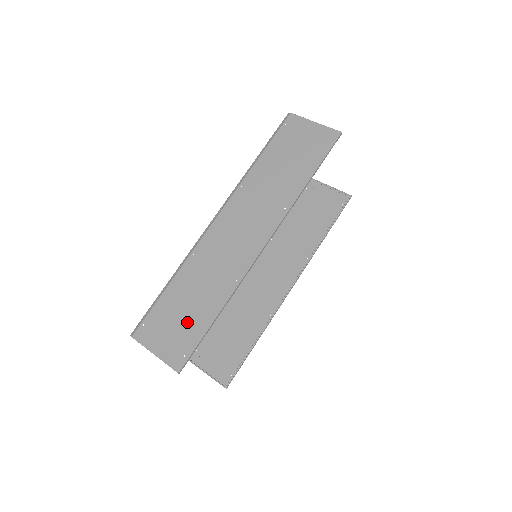
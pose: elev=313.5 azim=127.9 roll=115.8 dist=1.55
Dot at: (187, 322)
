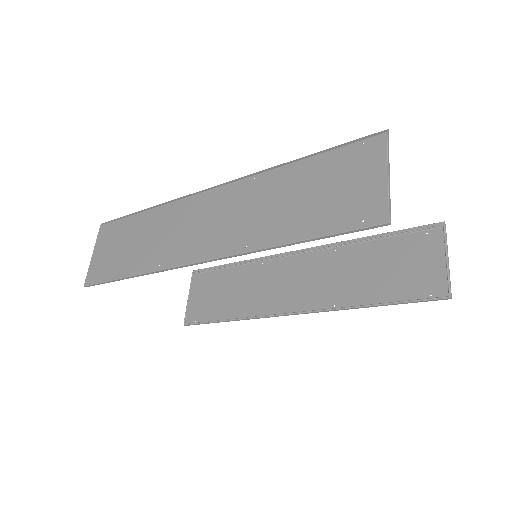
Dot at: (118, 257)
